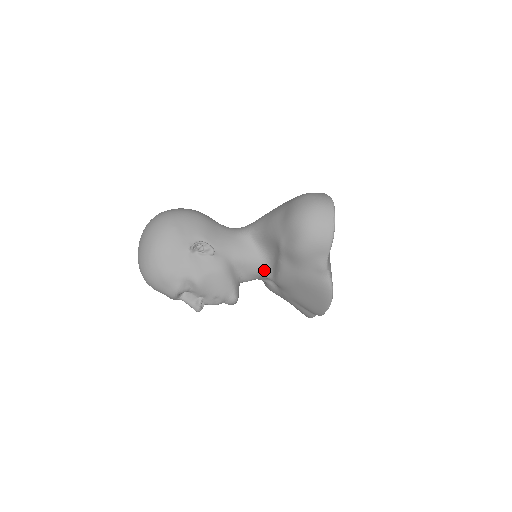
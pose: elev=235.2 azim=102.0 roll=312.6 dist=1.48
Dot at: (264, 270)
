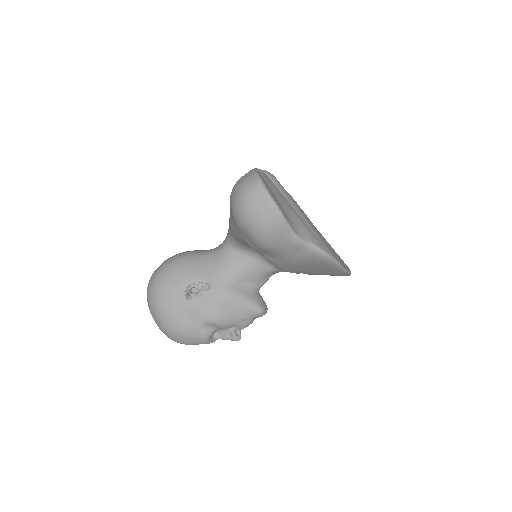
Dot at: (267, 268)
